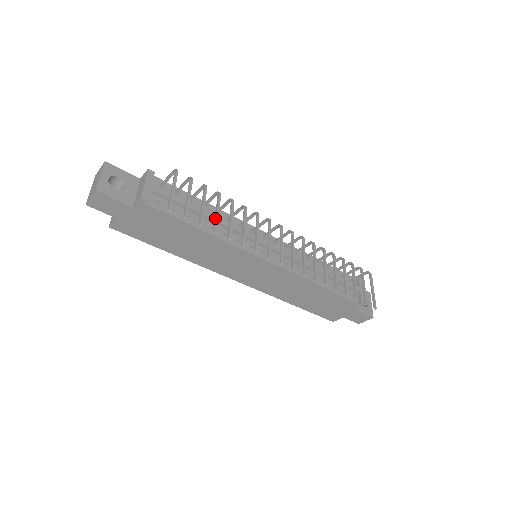
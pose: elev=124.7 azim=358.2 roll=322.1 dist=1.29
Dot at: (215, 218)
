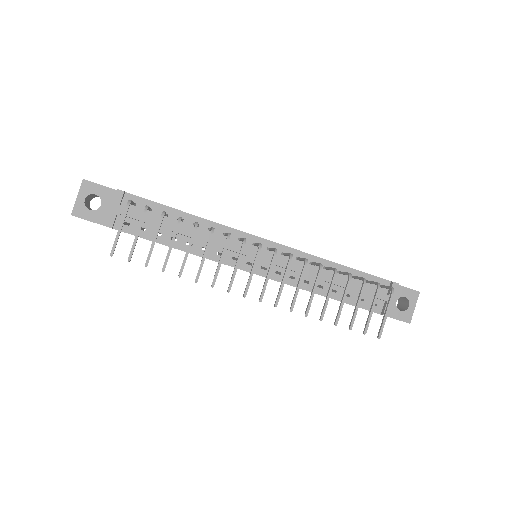
Dot at: (167, 253)
